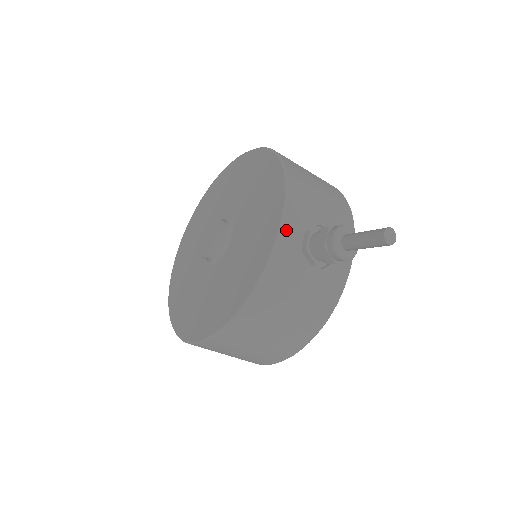
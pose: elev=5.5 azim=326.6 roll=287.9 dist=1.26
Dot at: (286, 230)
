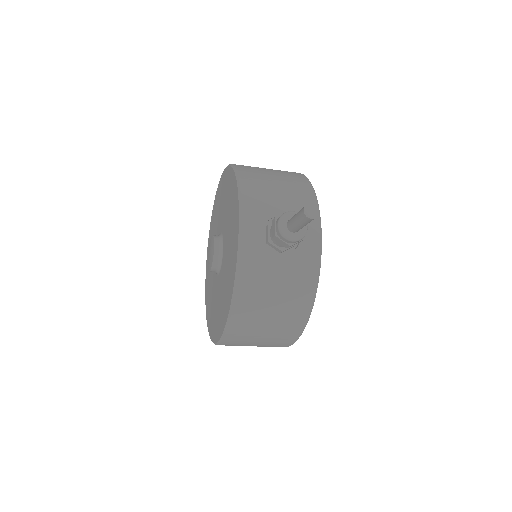
Dot at: (245, 231)
